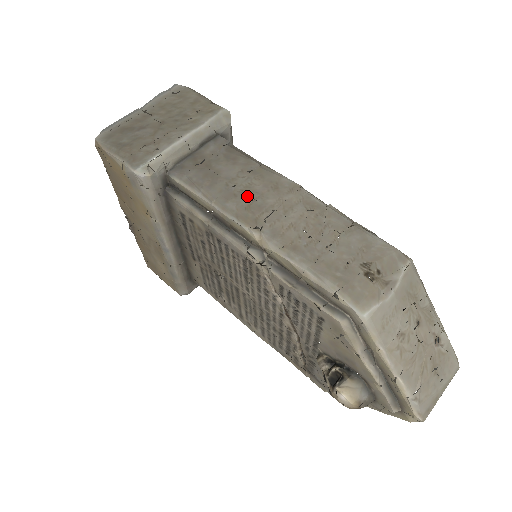
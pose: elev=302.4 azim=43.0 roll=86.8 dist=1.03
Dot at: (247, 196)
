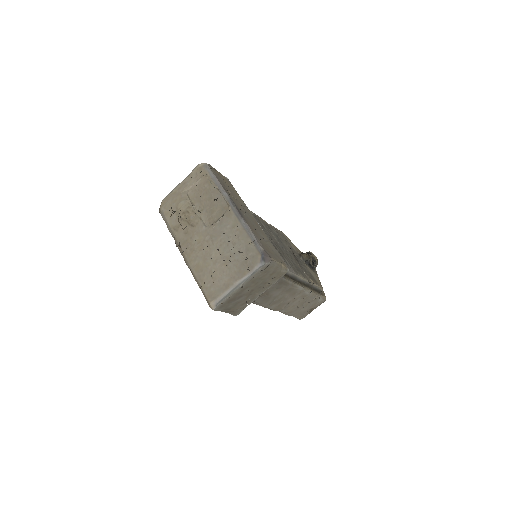
Dot at: (280, 301)
